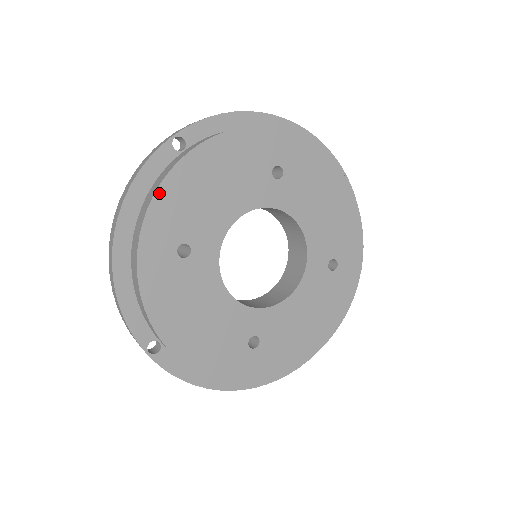
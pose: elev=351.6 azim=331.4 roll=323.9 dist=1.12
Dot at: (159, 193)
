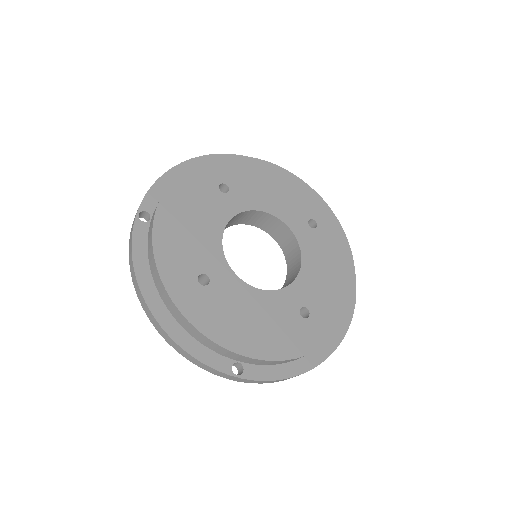
Dot at: (156, 252)
